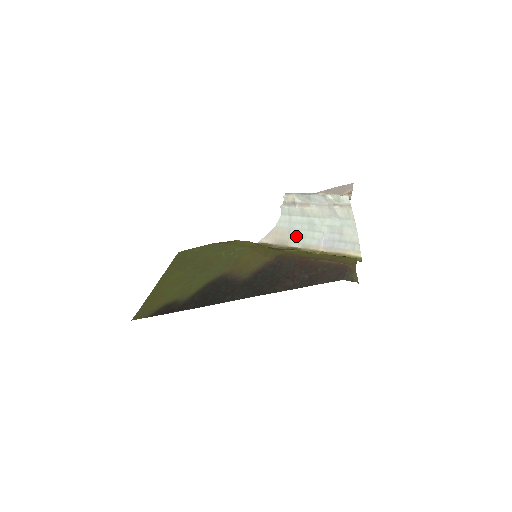
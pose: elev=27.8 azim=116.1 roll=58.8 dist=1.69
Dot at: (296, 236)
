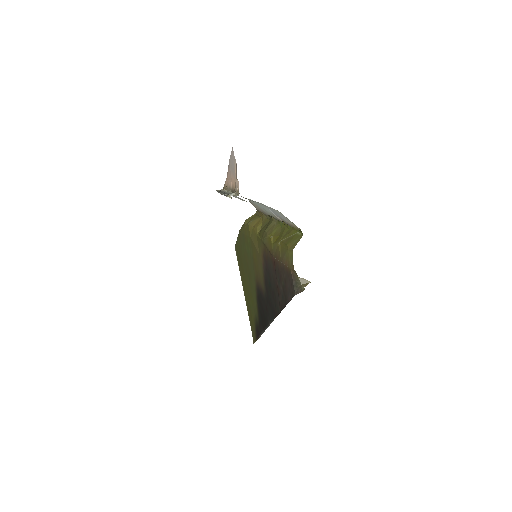
Dot at: (261, 208)
